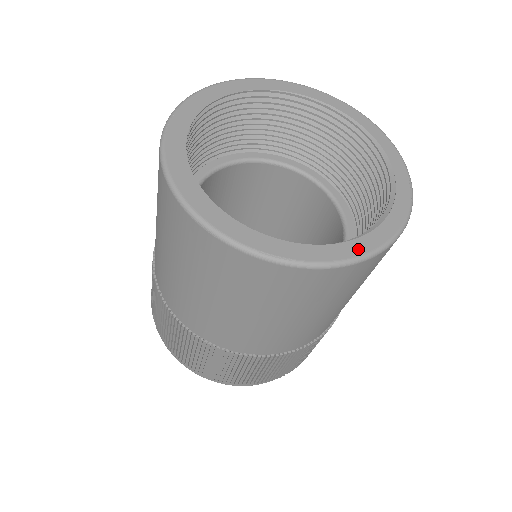
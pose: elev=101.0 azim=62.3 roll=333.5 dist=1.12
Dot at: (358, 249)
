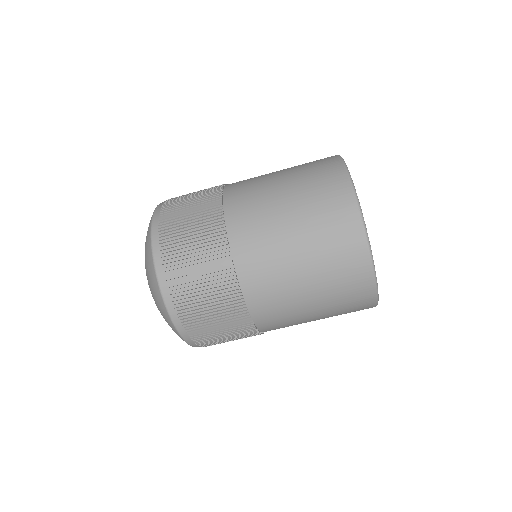
Dot at: occluded
